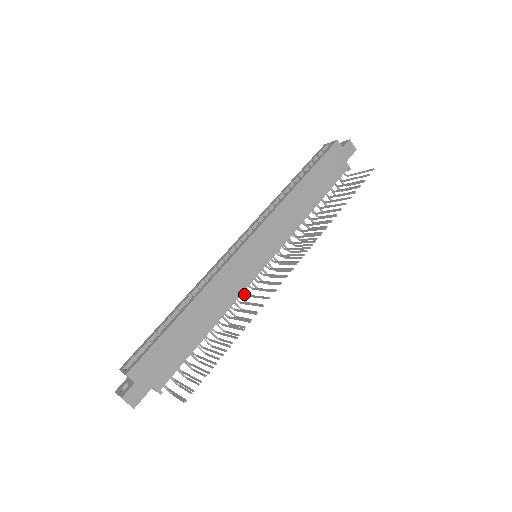
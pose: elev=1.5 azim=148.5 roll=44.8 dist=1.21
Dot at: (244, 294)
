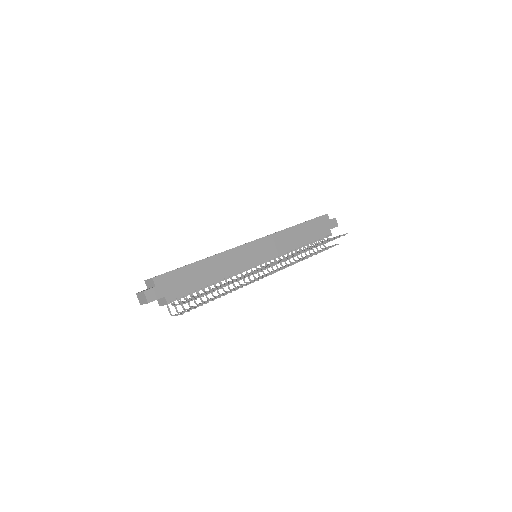
Dot at: (241, 274)
